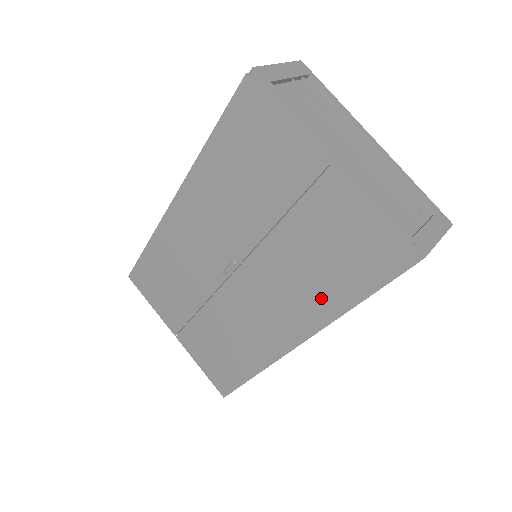
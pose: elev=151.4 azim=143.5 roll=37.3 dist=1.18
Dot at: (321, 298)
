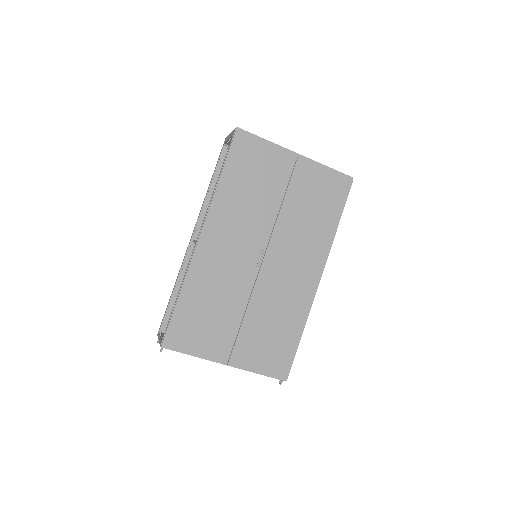
Dot at: (321, 232)
